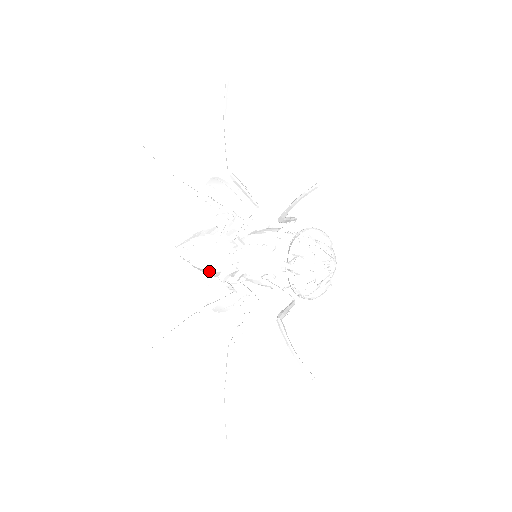
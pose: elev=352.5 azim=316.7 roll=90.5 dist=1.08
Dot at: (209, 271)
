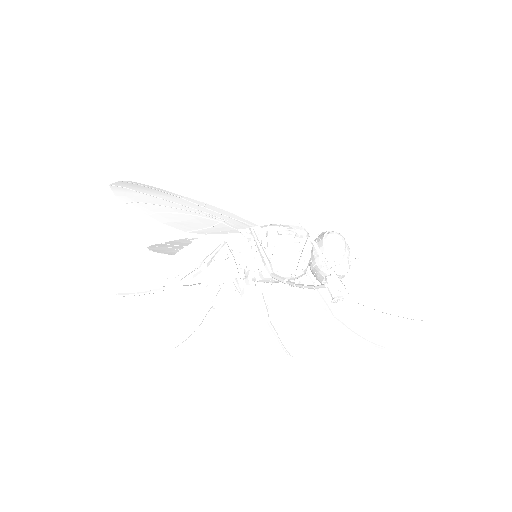
Dot at: occluded
